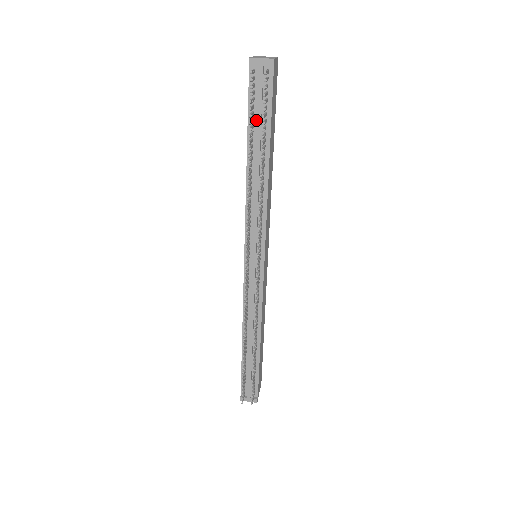
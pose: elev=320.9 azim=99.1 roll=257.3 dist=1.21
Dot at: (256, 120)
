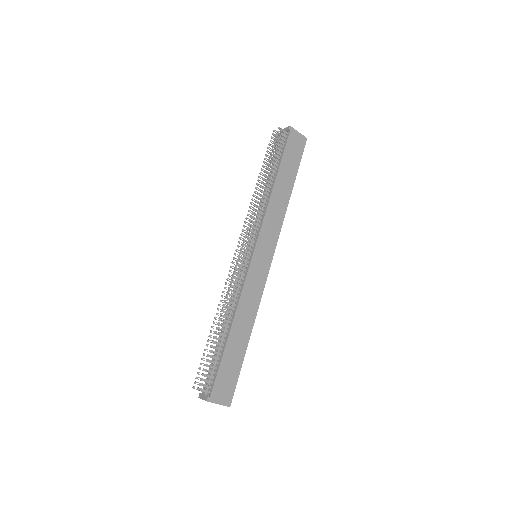
Dot at: occluded
